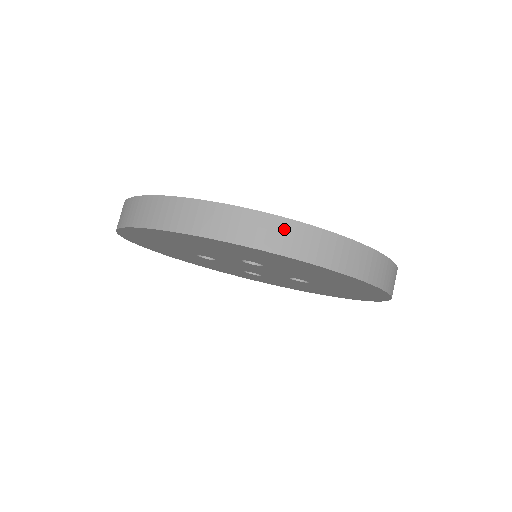
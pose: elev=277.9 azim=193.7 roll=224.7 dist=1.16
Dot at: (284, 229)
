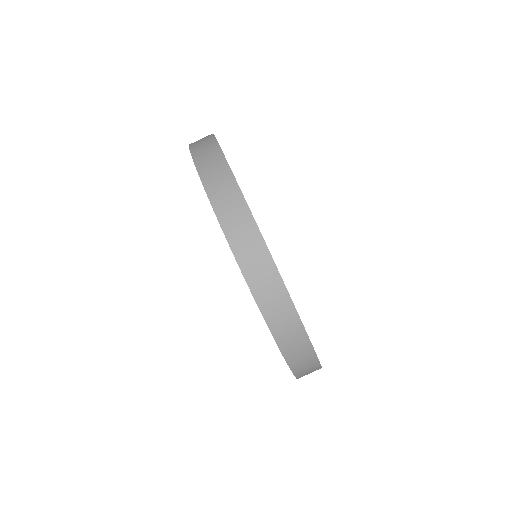
Dot at: (258, 251)
